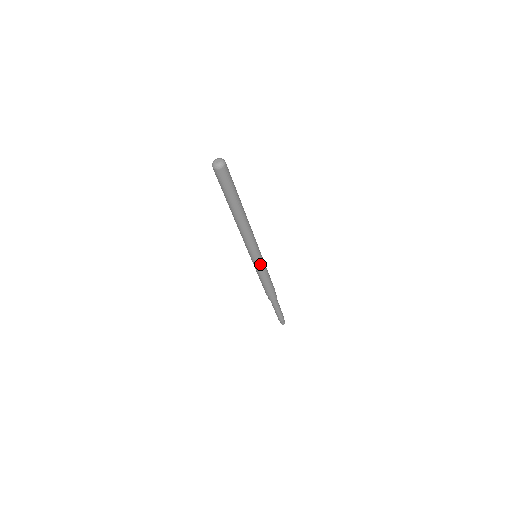
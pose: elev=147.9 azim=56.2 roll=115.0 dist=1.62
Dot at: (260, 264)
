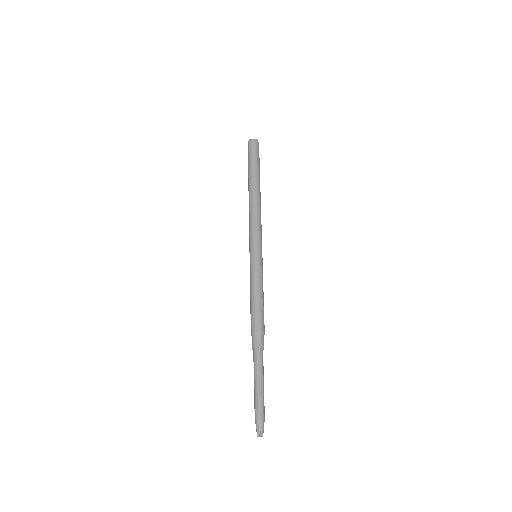
Dot at: (261, 263)
